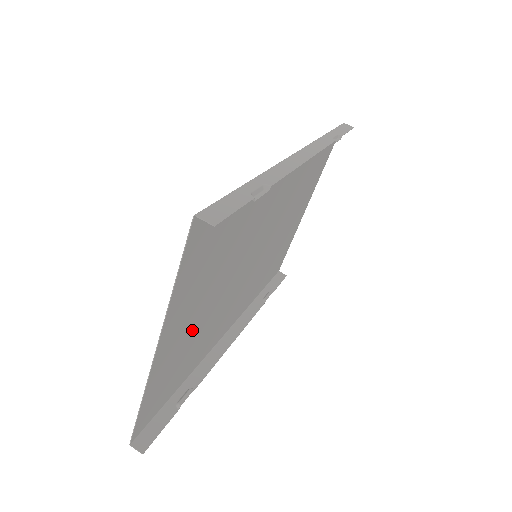
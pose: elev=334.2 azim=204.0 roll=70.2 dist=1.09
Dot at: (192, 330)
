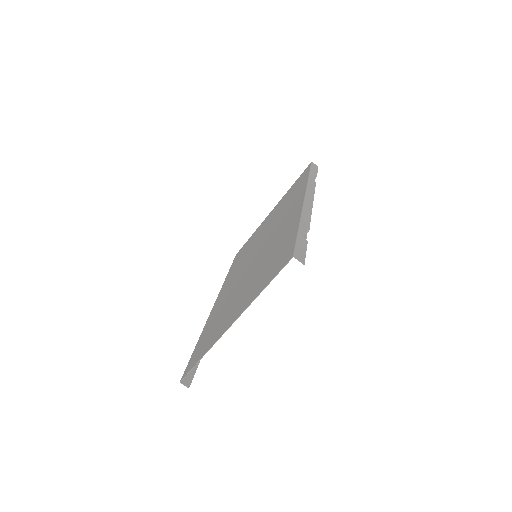
Dot at: (230, 309)
